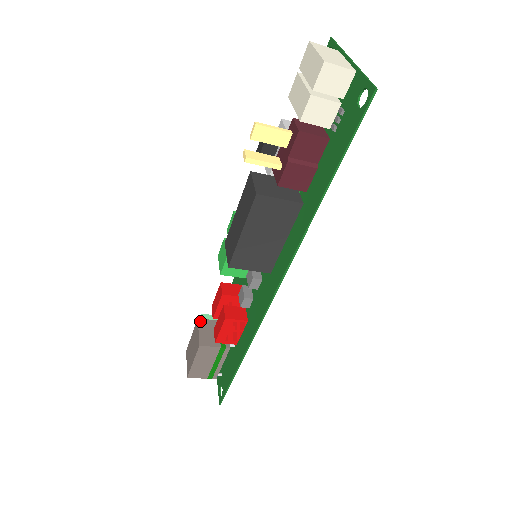
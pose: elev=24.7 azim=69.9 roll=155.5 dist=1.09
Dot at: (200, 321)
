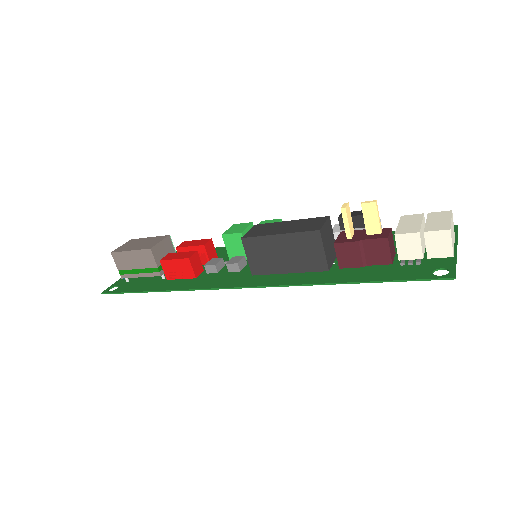
Dot at: (168, 238)
